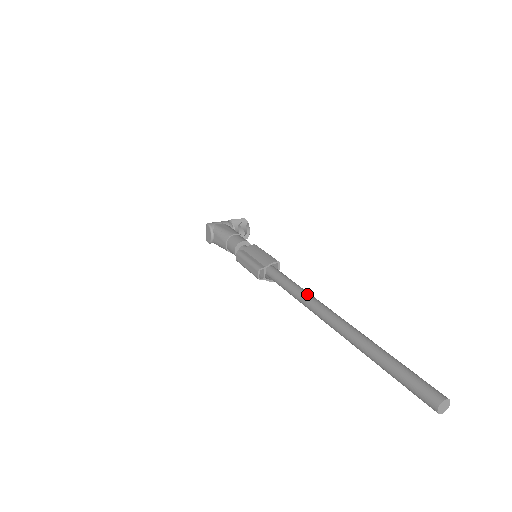
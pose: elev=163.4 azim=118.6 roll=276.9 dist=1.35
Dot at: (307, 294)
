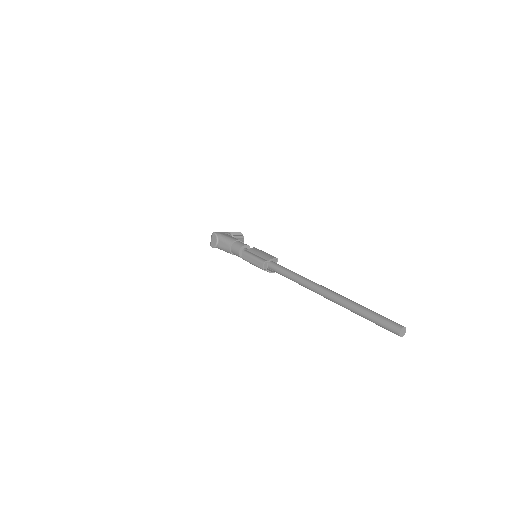
Dot at: (303, 277)
